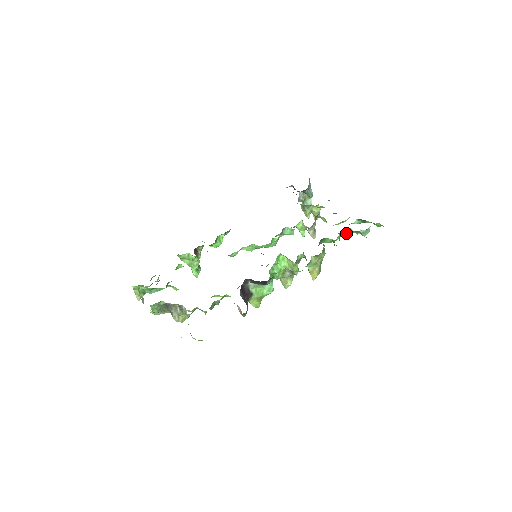
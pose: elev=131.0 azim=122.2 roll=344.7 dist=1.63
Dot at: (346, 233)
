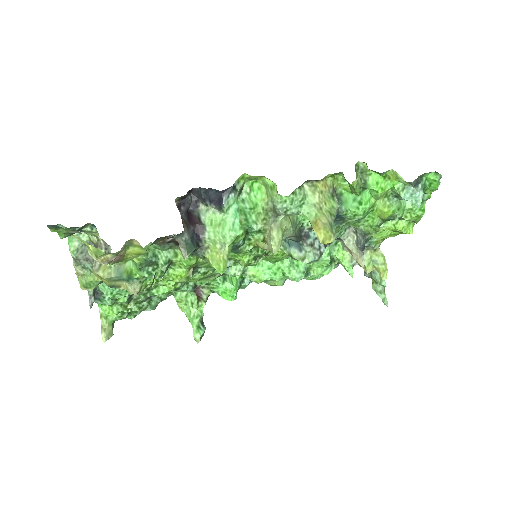
Dot at: (372, 180)
